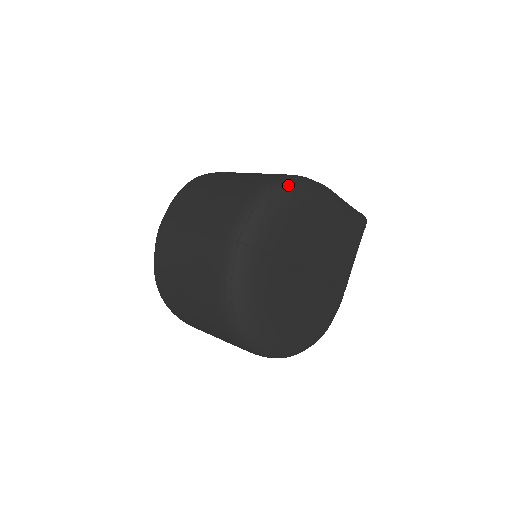
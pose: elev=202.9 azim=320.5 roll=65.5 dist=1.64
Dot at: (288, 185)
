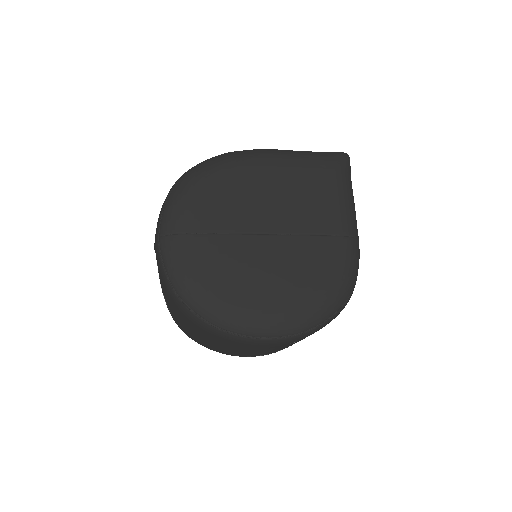
Dot at: (197, 167)
